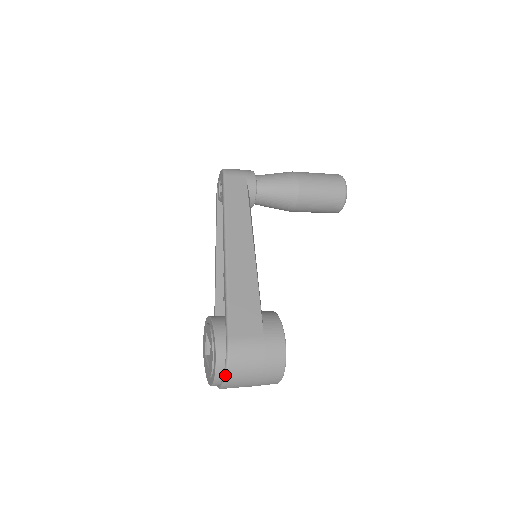
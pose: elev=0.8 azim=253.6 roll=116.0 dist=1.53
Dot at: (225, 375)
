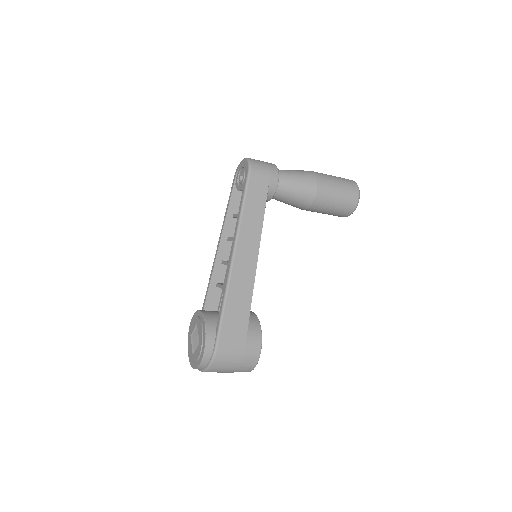
Dot at: (206, 370)
